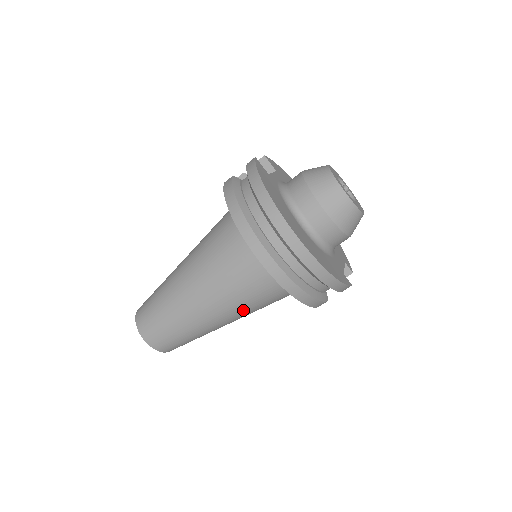
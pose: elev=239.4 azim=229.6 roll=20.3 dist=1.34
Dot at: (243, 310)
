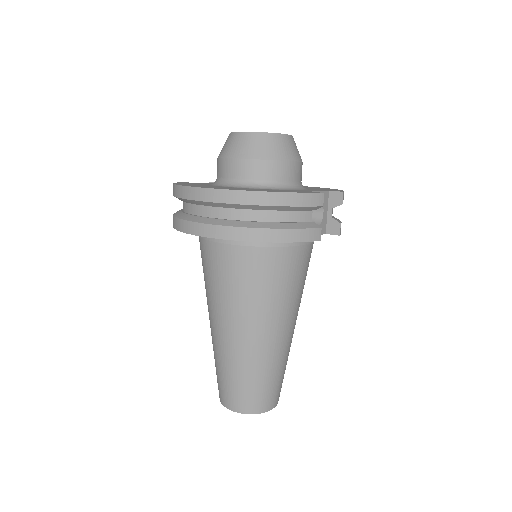
Dot at: (266, 305)
